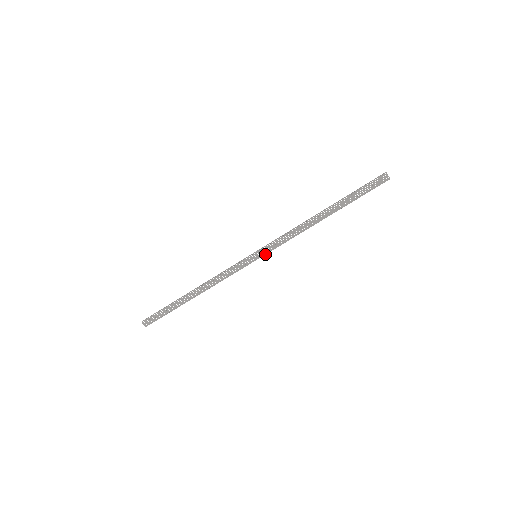
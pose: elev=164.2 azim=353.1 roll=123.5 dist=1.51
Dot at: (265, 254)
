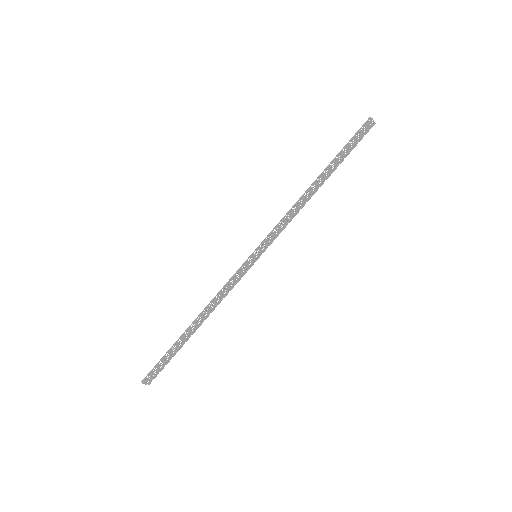
Dot at: (265, 250)
